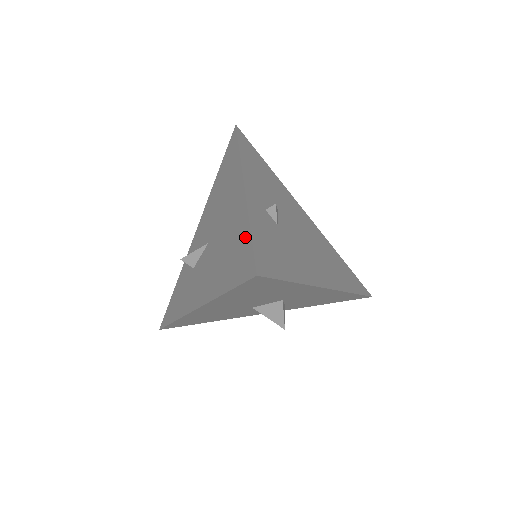
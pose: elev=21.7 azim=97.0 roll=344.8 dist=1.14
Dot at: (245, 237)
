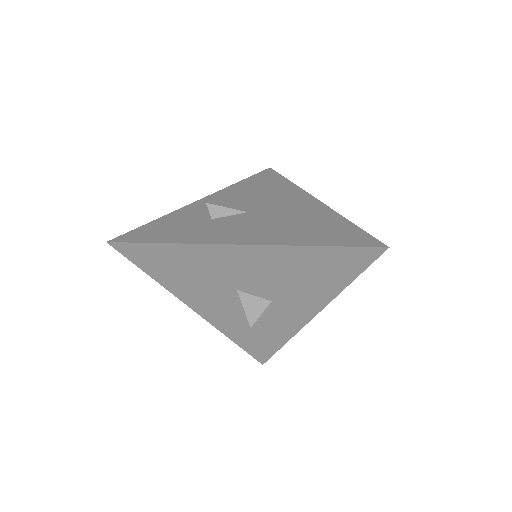
Dot at: (346, 225)
